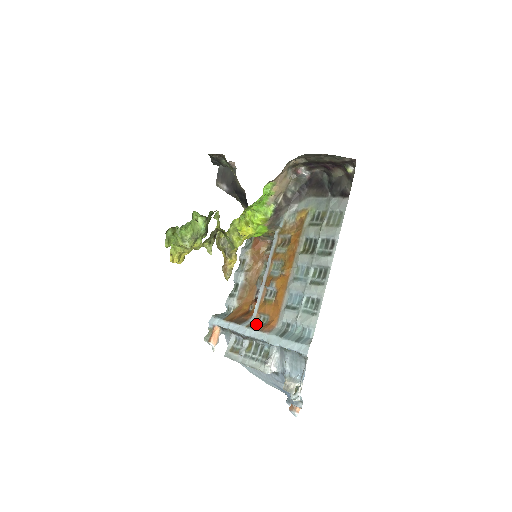
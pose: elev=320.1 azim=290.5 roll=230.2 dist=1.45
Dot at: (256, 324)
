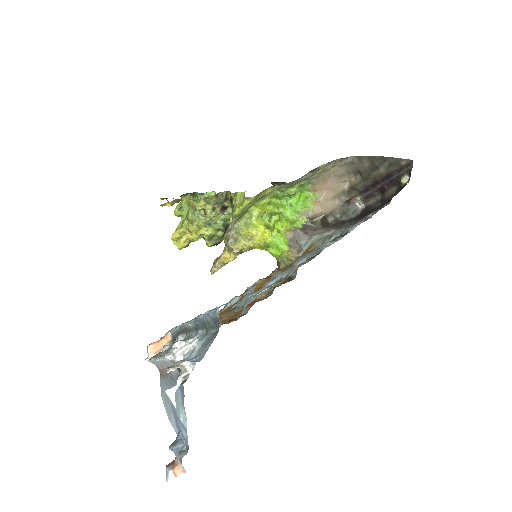
Dot at: occluded
